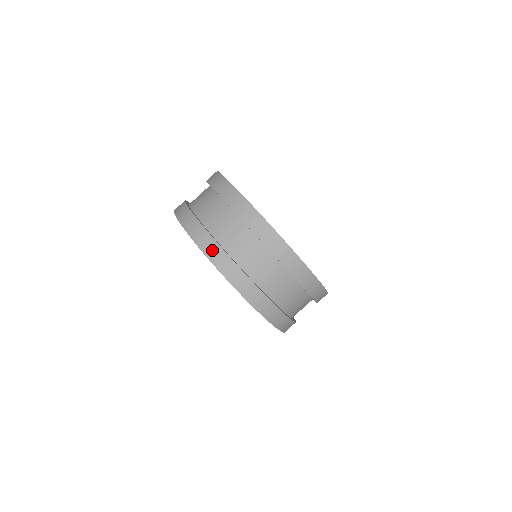
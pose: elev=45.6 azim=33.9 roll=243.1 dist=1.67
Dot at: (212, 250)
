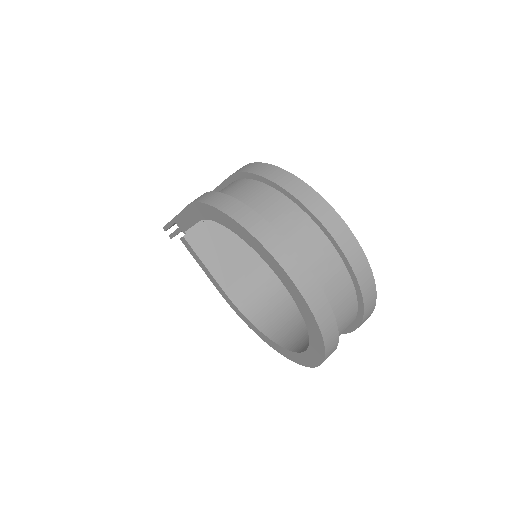
Dot at: (331, 337)
